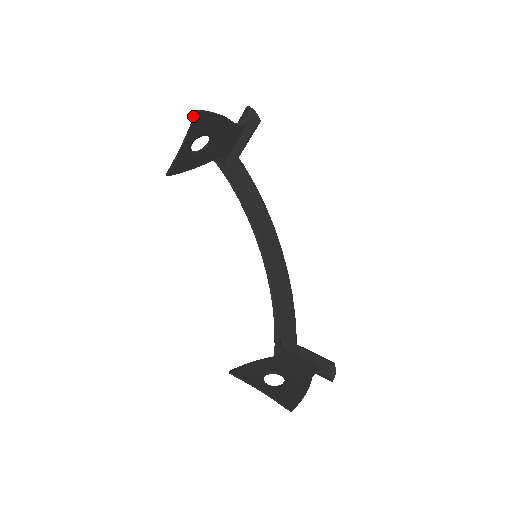
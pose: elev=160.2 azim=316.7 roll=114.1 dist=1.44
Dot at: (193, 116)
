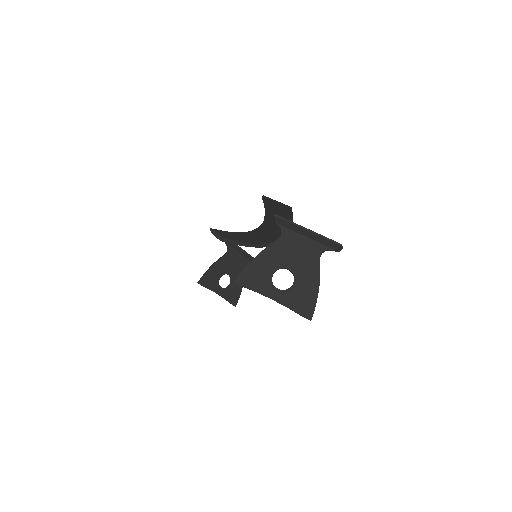
Dot at: (304, 317)
